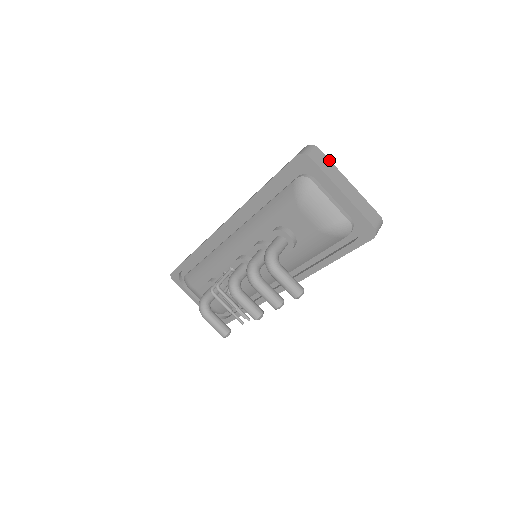
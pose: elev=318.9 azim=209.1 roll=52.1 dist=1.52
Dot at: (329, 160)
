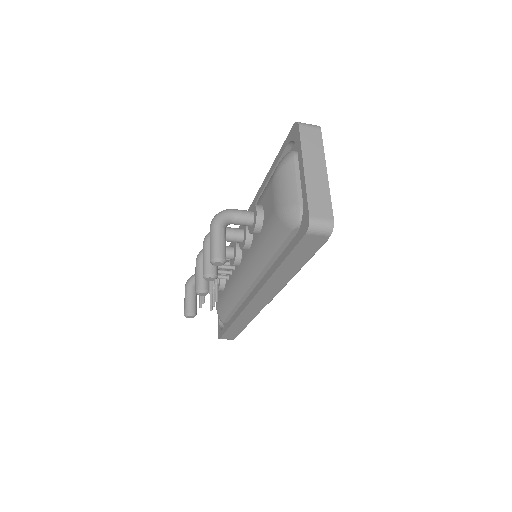
Dot at: (322, 143)
